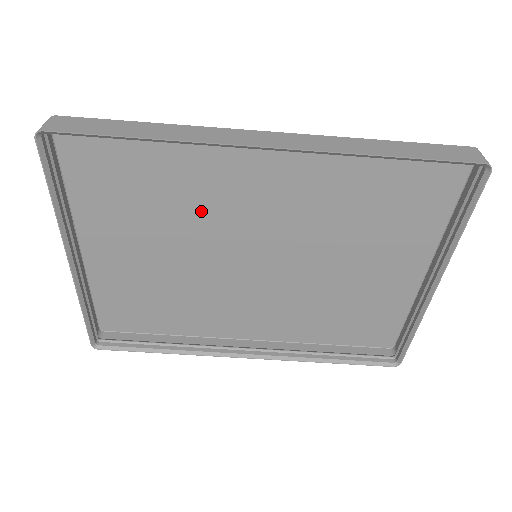
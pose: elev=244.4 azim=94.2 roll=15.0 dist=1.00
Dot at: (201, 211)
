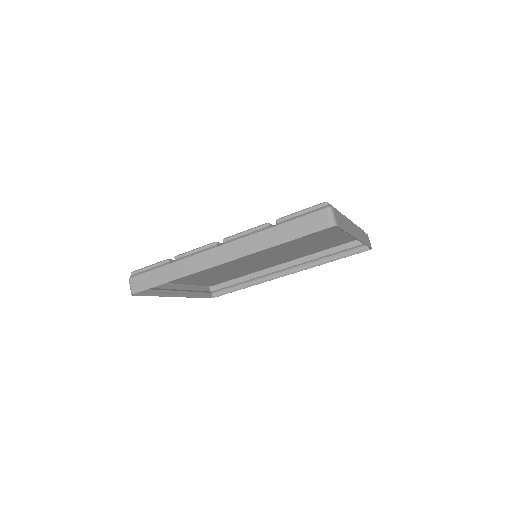
Dot at: occluded
